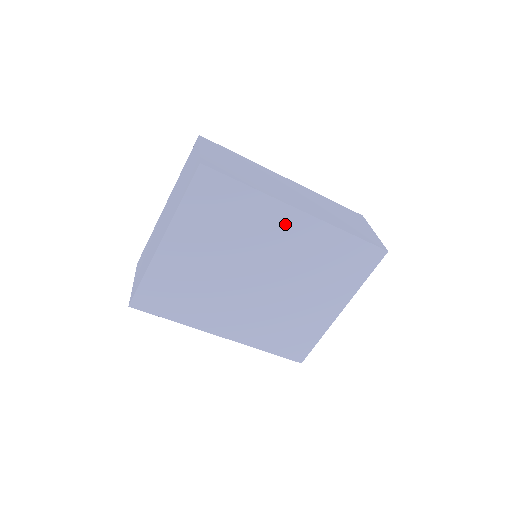
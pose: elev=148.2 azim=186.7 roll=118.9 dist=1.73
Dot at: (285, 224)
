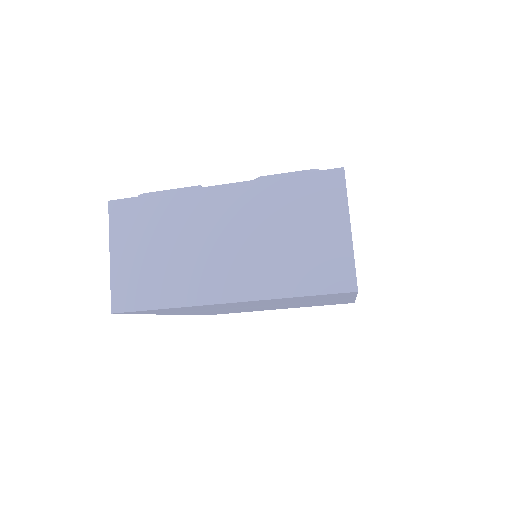
Dot at: (333, 300)
